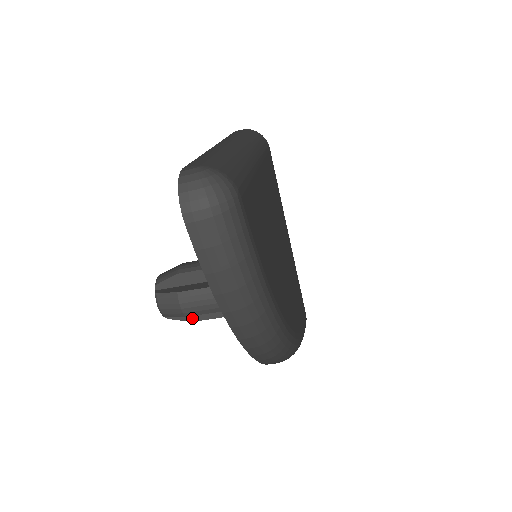
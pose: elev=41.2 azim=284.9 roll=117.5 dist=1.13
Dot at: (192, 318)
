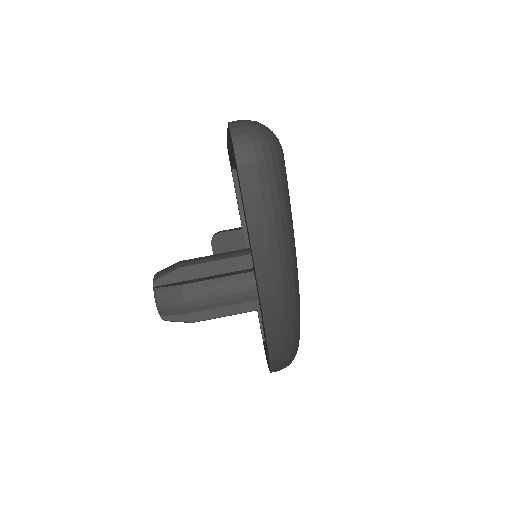
Dot at: (191, 318)
